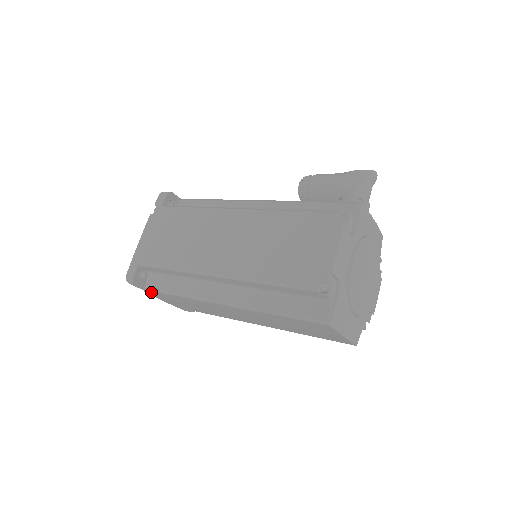
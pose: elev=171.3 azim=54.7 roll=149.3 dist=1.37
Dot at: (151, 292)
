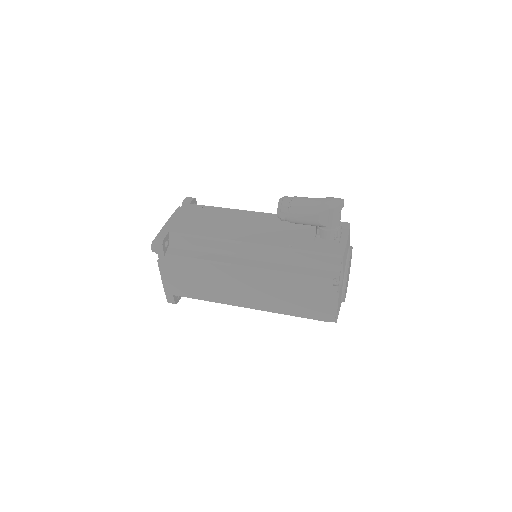
Dot at: occluded
